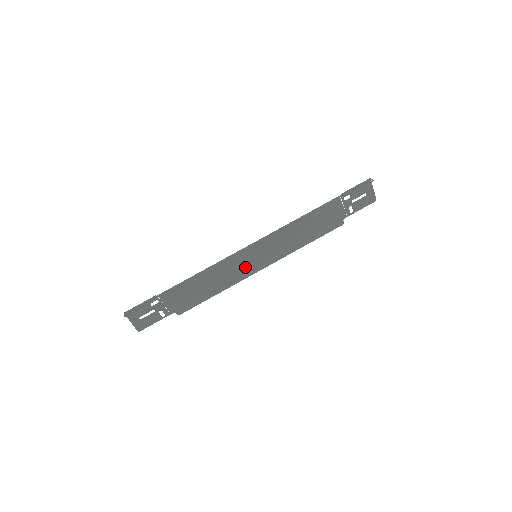
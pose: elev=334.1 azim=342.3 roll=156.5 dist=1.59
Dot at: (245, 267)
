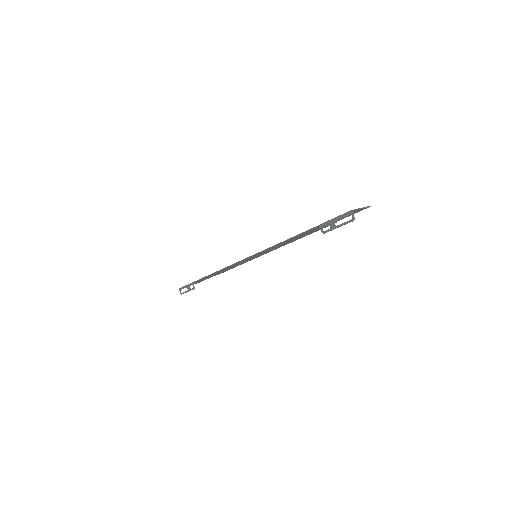
Dot at: occluded
